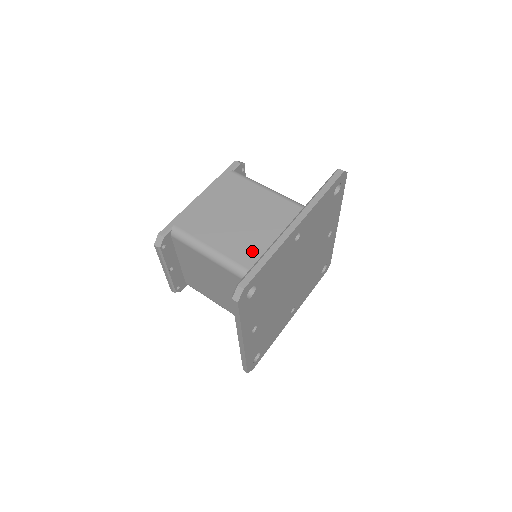
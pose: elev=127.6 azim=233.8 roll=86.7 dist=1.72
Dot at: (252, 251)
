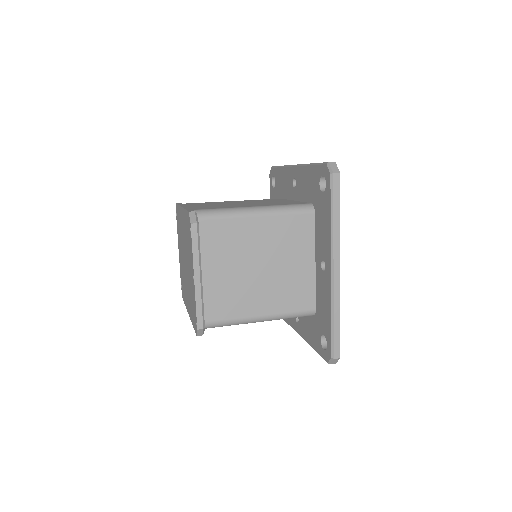
Dot at: (279, 203)
